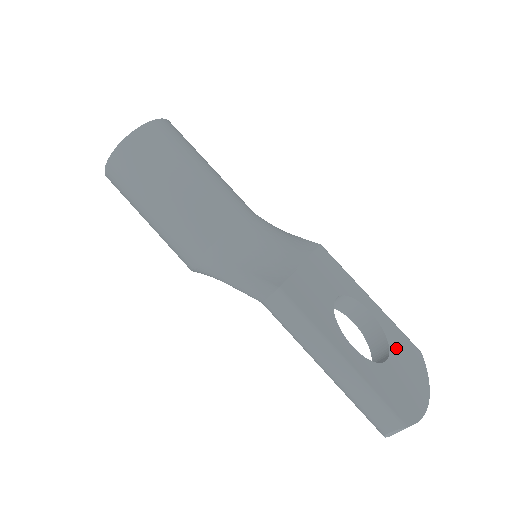
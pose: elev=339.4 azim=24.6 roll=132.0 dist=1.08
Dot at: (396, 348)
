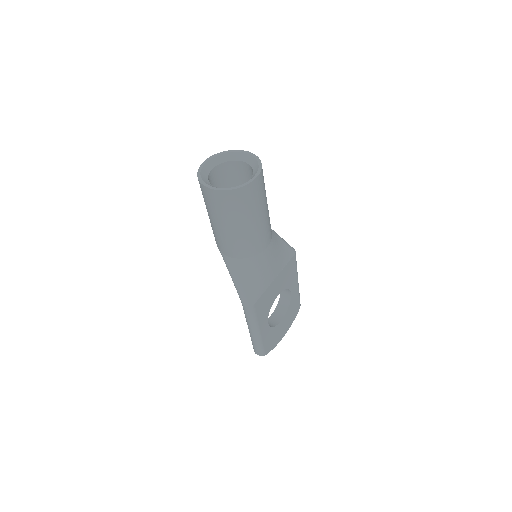
Dot at: (289, 312)
